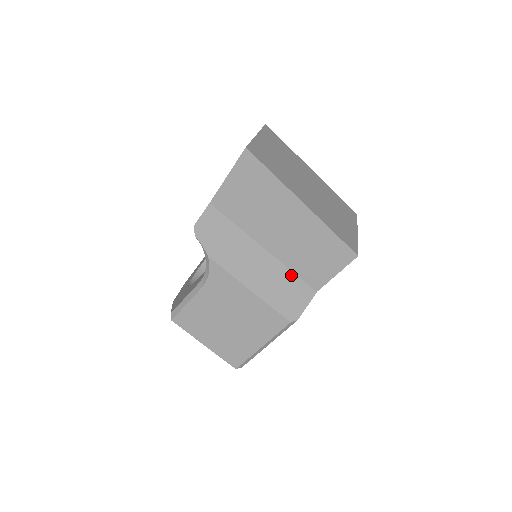
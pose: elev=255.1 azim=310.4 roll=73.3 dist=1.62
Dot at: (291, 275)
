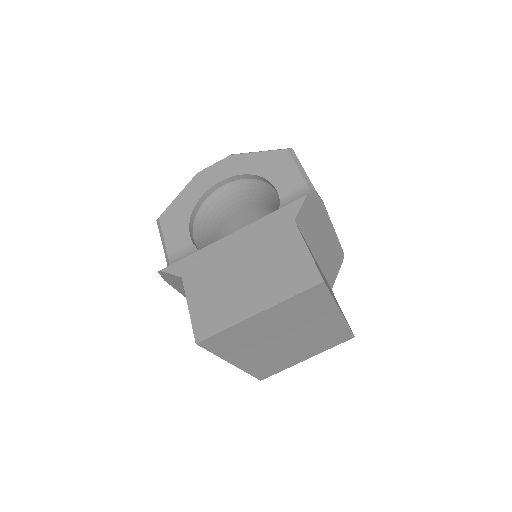
Dot at: occluded
